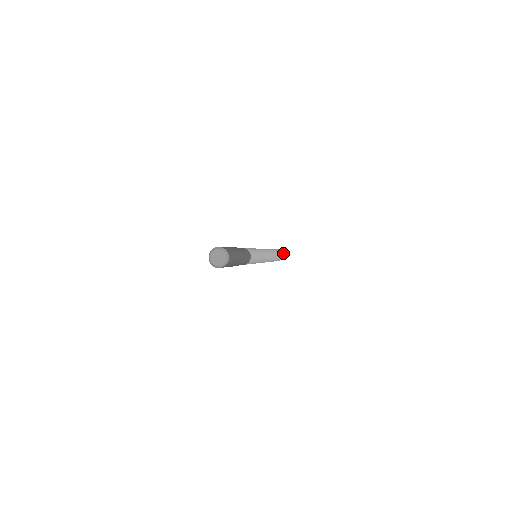
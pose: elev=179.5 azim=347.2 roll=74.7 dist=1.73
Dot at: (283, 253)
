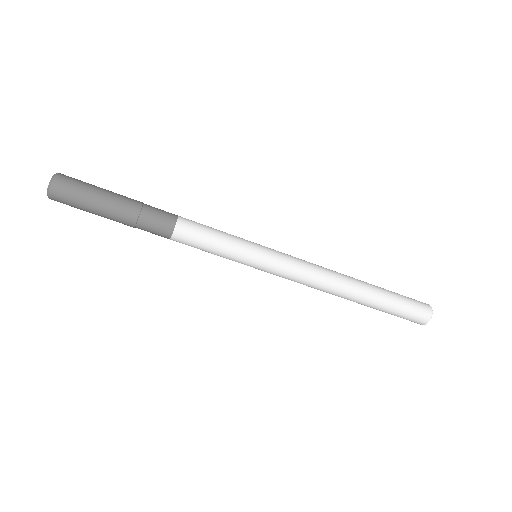
Dot at: (427, 304)
